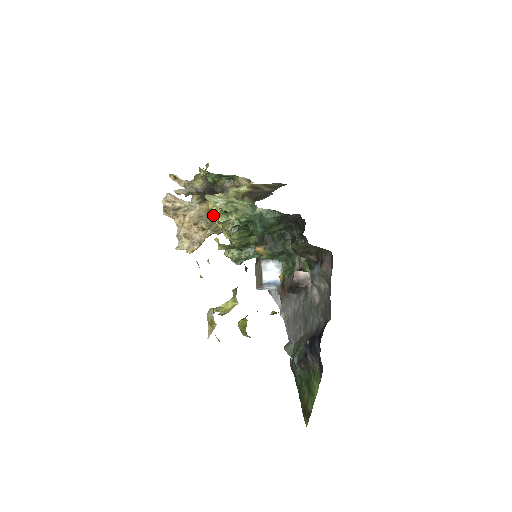
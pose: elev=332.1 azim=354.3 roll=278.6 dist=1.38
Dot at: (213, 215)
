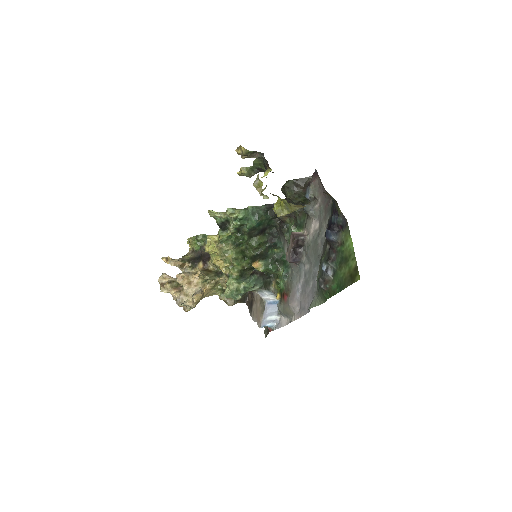
Dot at: (210, 255)
